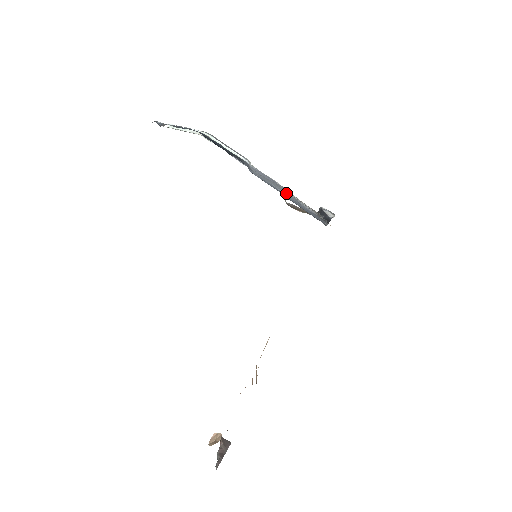
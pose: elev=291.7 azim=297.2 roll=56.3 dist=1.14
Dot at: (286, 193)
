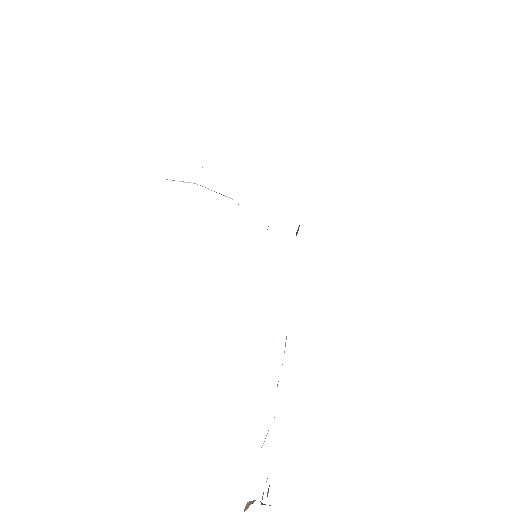
Dot at: occluded
